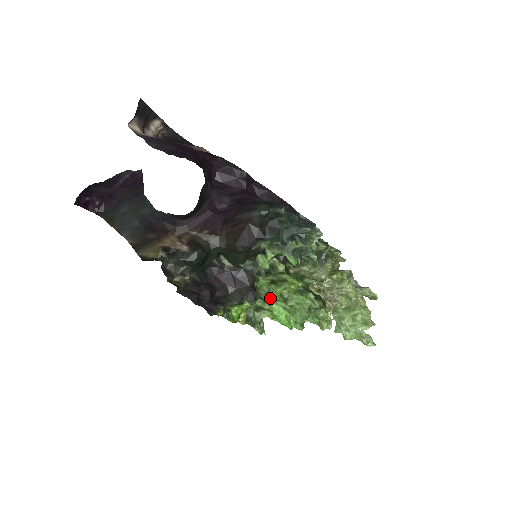
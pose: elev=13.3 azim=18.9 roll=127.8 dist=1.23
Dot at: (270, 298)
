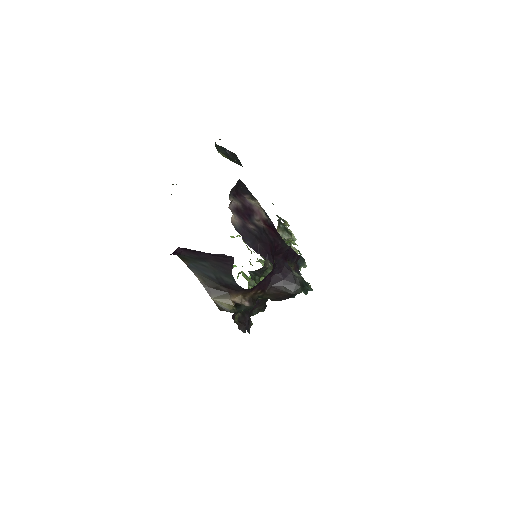
Dot at: occluded
